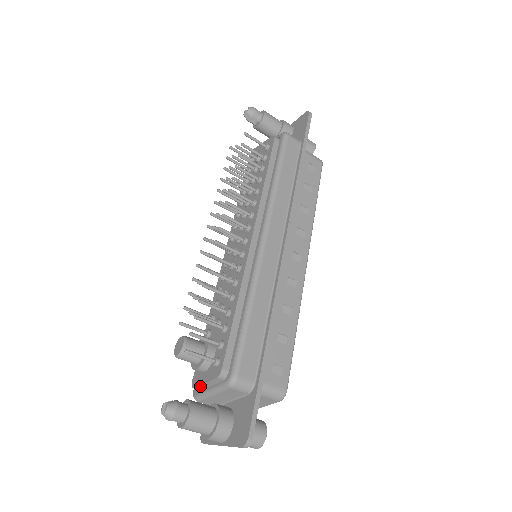
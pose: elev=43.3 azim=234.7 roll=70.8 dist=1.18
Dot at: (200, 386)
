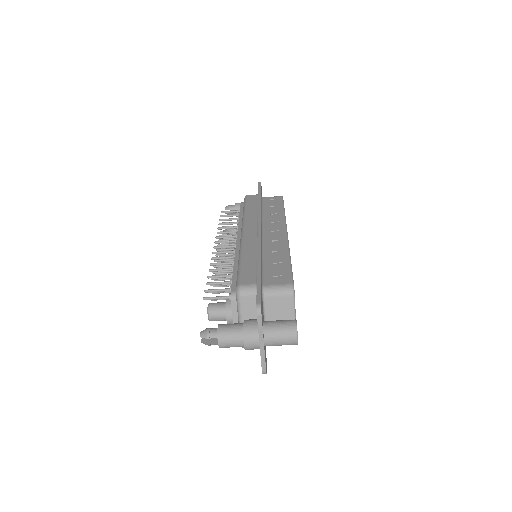
Dot at: occluded
